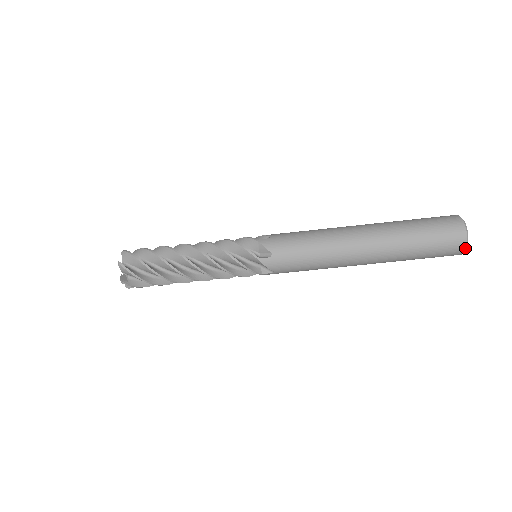
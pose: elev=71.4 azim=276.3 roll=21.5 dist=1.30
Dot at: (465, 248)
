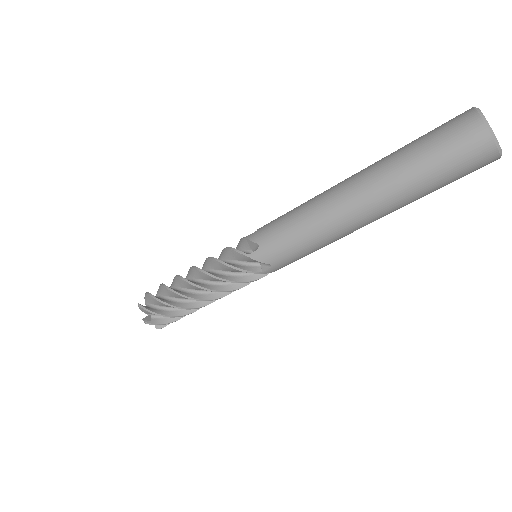
Dot at: (499, 158)
